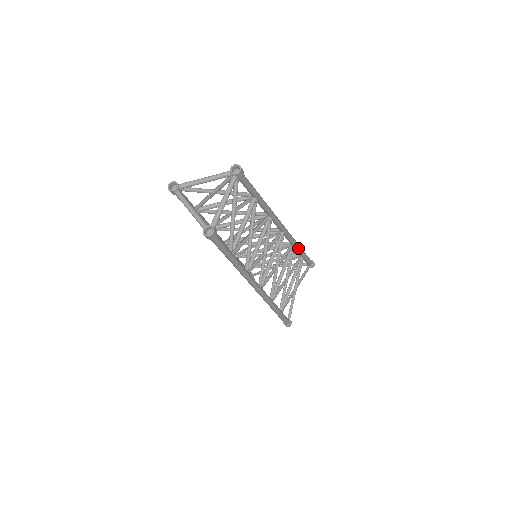
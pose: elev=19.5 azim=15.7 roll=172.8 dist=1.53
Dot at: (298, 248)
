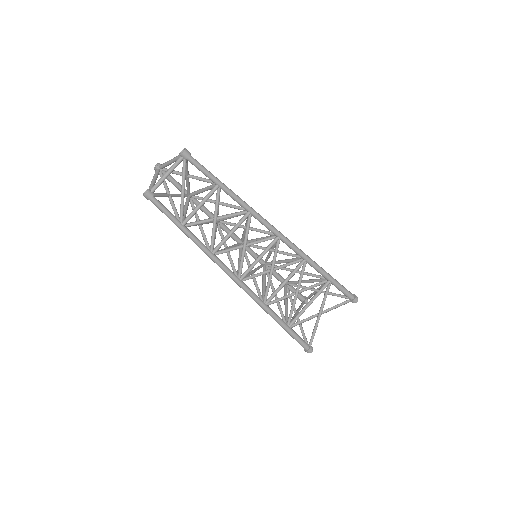
Dot at: (313, 266)
